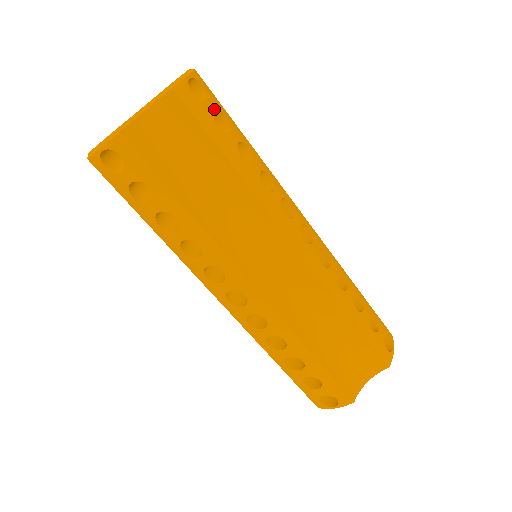
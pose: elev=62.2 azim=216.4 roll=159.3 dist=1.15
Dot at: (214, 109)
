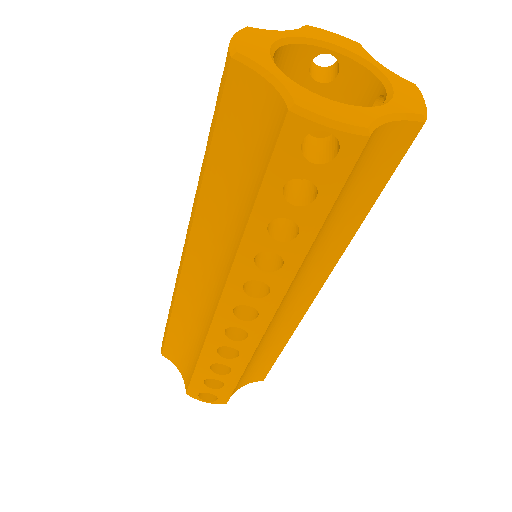
Dot at: occluded
